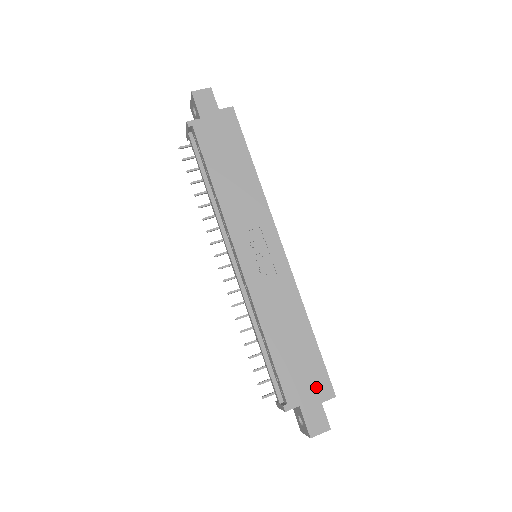
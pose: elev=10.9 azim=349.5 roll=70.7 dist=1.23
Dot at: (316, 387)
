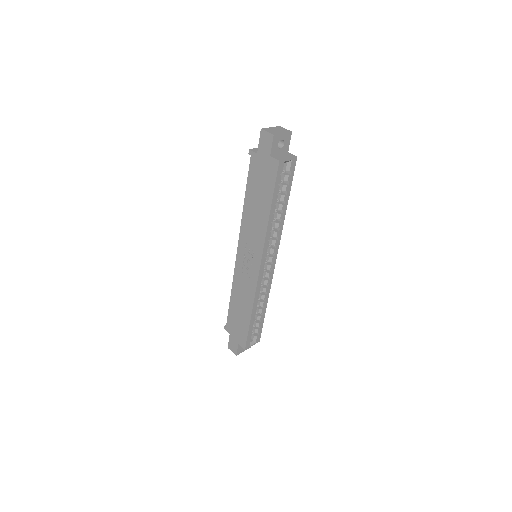
Dot at: (239, 337)
